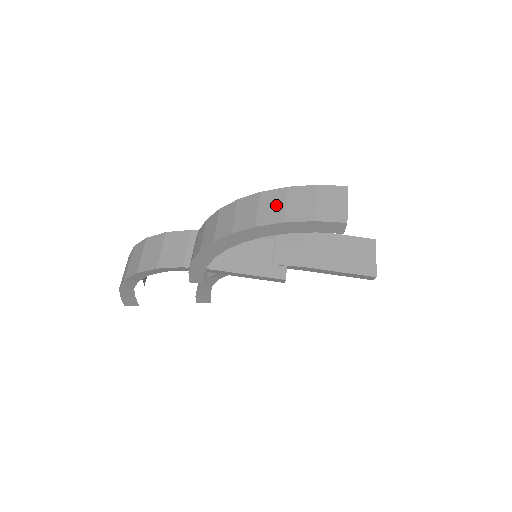
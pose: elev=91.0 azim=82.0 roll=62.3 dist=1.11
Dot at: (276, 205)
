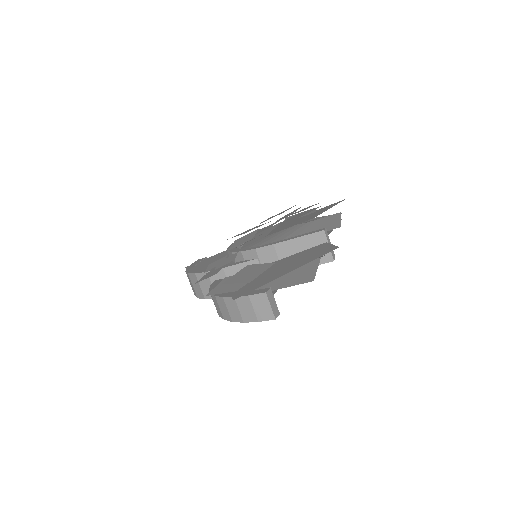
Dot at: (235, 310)
